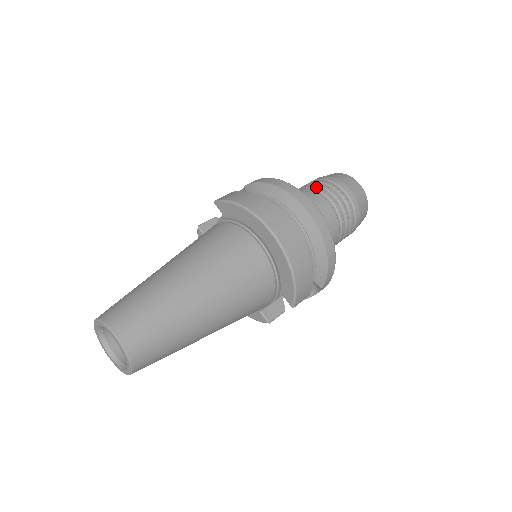
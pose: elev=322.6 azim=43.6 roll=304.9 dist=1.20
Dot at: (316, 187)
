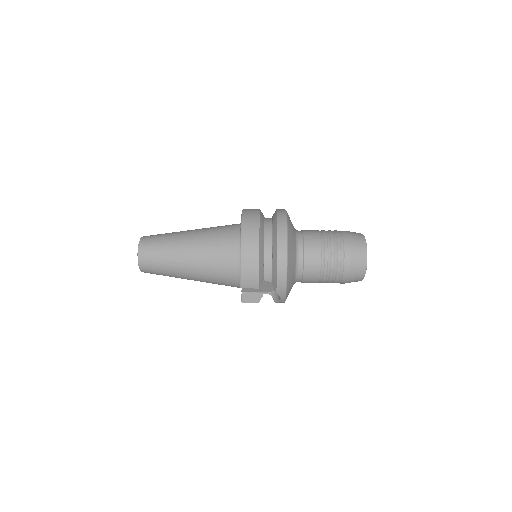
Dot at: (325, 232)
